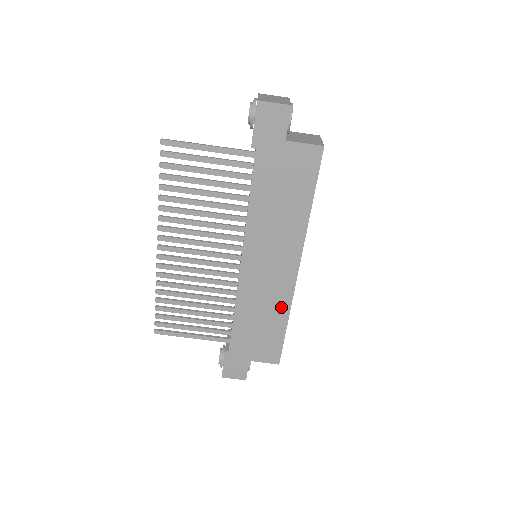
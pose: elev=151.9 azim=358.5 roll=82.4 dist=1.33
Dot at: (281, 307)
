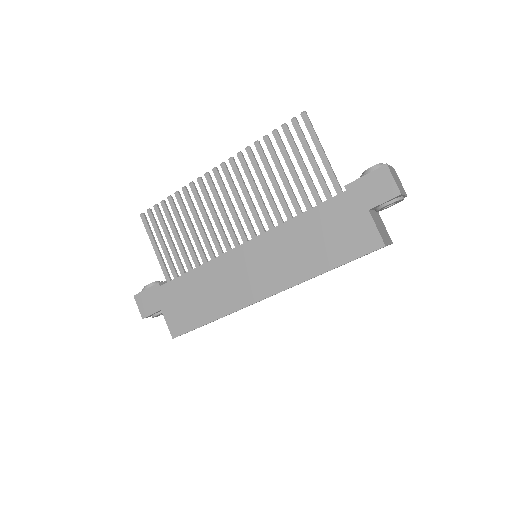
Dot at: (224, 305)
